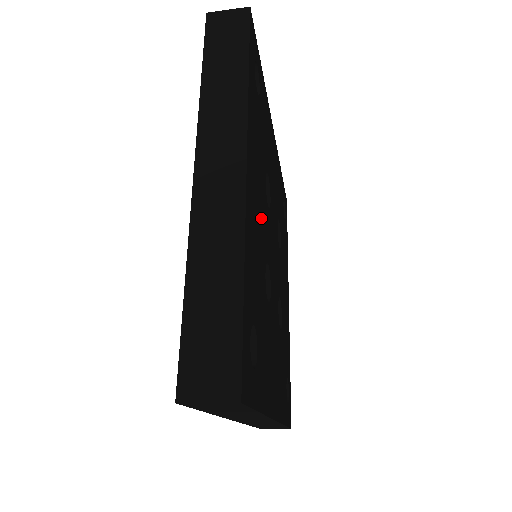
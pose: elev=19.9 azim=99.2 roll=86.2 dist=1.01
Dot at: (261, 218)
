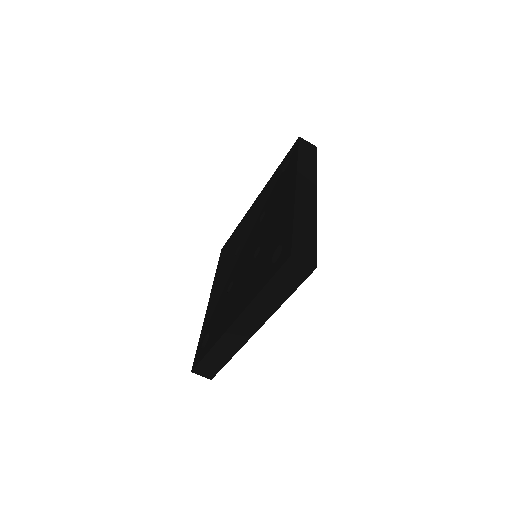
Dot at: occluded
